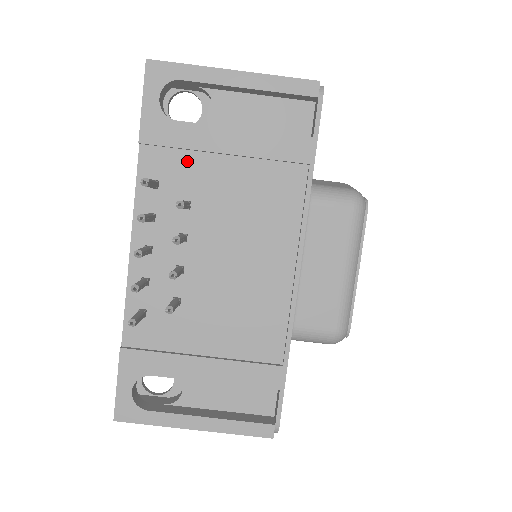
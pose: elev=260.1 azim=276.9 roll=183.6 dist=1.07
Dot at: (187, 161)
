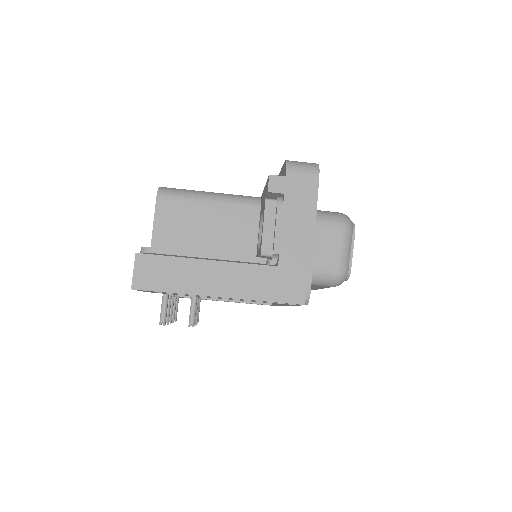
Dot at: occluded
